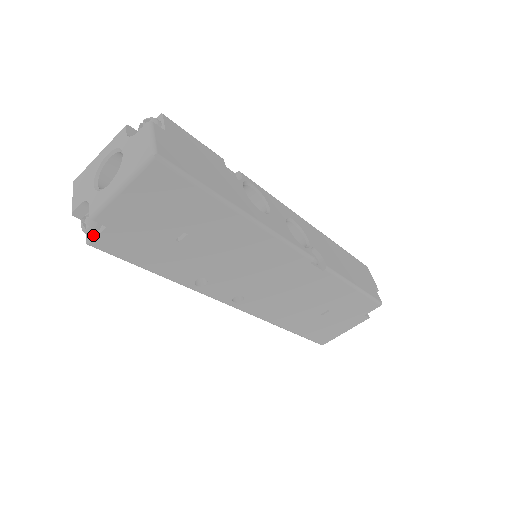
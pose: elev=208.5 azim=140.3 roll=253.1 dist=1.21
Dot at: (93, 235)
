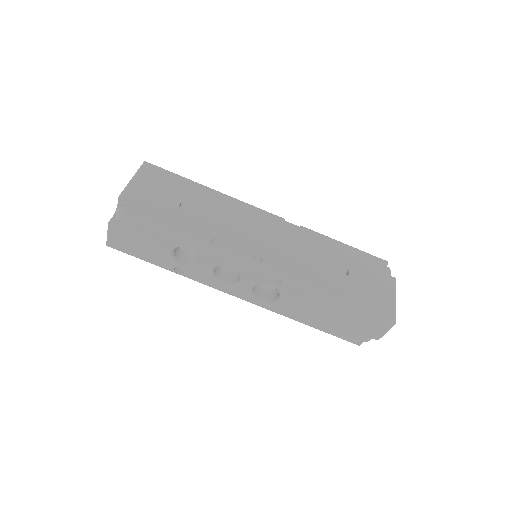
Dot at: (124, 210)
